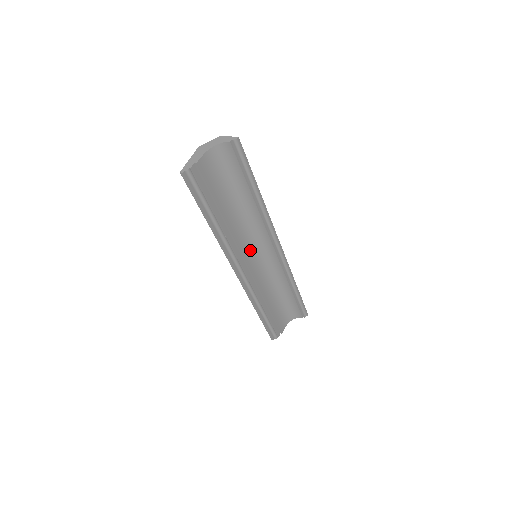
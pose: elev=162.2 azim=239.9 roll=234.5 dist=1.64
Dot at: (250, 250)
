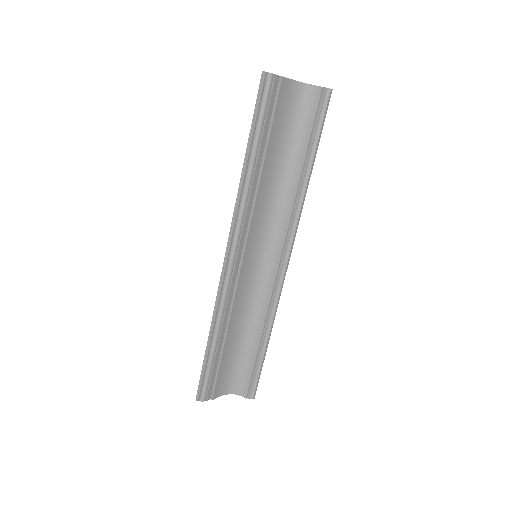
Dot at: (256, 241)
